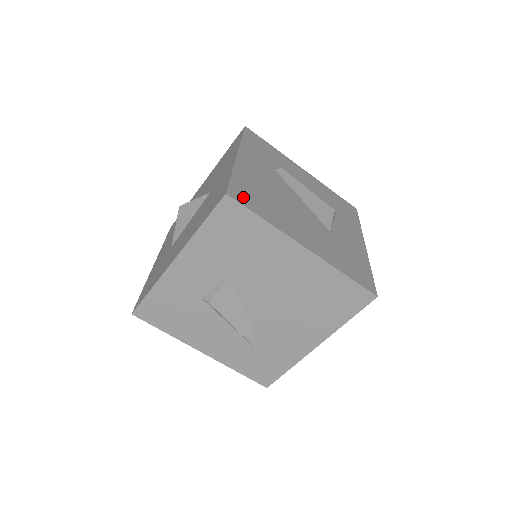
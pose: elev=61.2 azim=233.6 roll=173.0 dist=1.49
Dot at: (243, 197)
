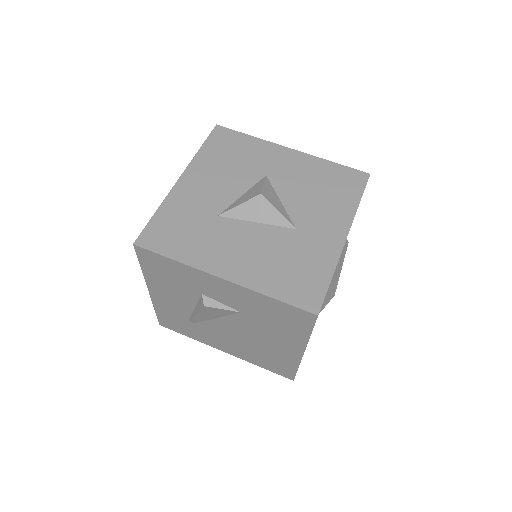
Dot at: occluded
